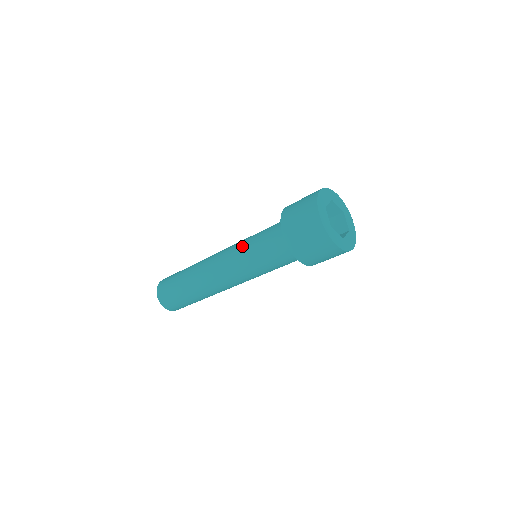
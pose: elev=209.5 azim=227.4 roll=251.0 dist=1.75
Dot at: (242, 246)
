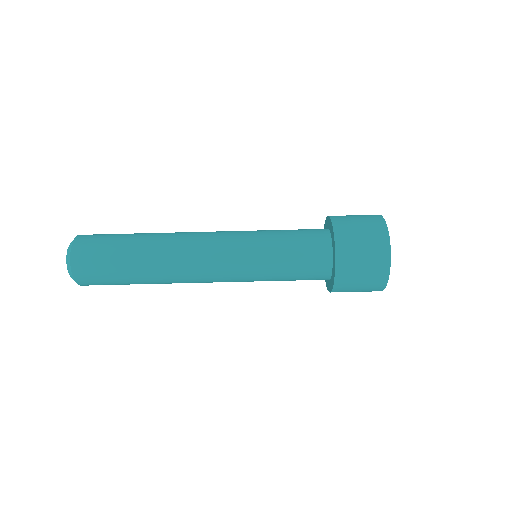
Dot at: occluded
